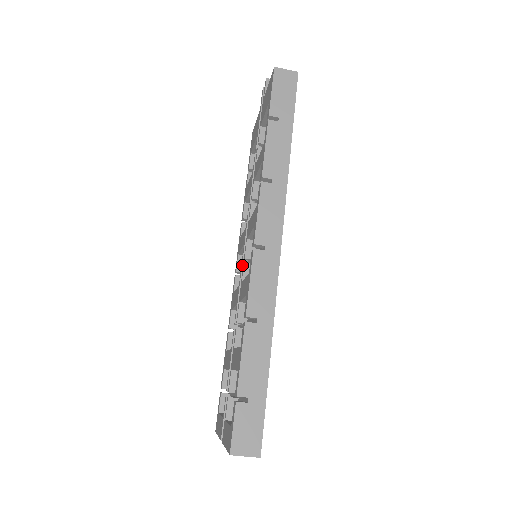
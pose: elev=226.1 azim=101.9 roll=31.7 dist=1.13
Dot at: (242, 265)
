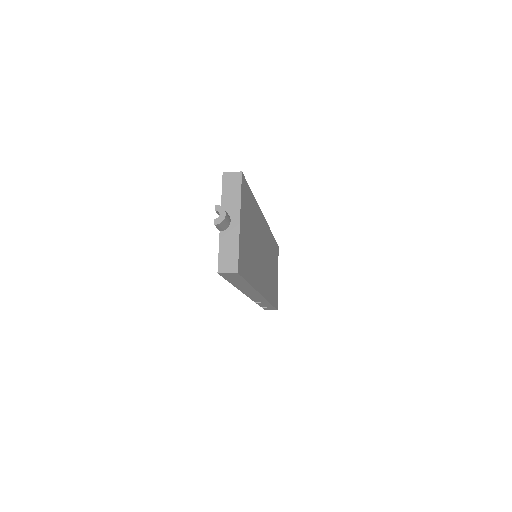
Dot at: occluded
